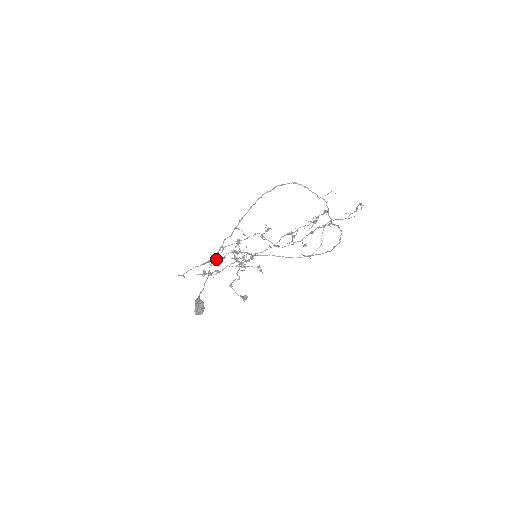
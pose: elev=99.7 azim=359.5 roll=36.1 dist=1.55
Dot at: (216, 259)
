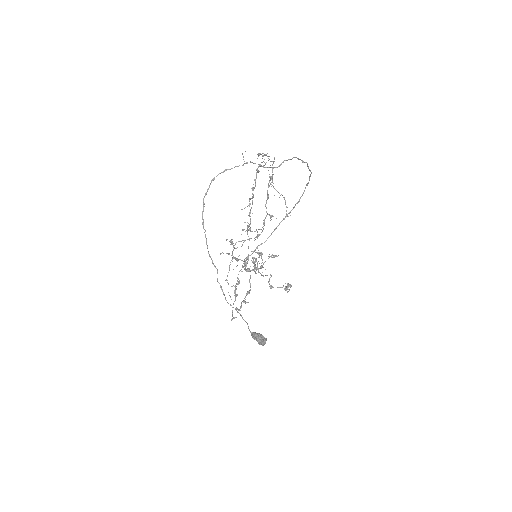
Dot at: occluded
